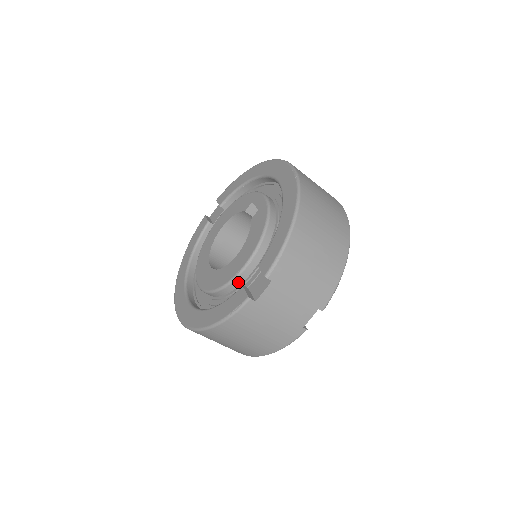
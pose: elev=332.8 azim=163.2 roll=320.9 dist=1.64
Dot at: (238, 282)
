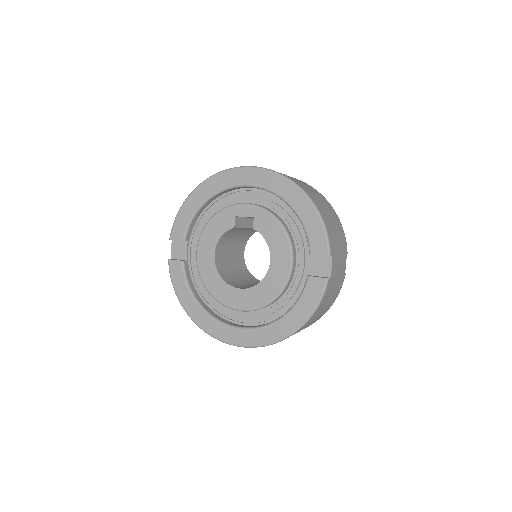
Dot at: (291, 279)
